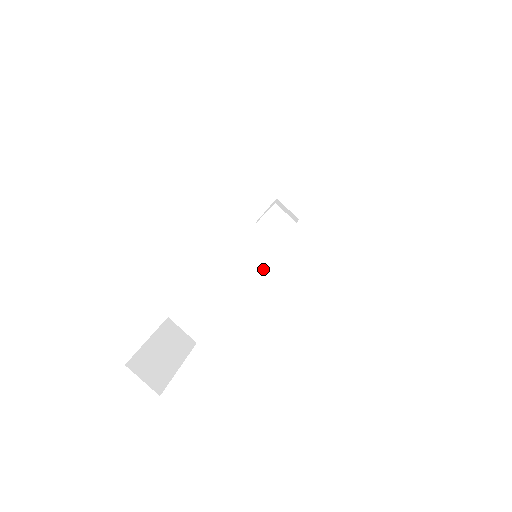
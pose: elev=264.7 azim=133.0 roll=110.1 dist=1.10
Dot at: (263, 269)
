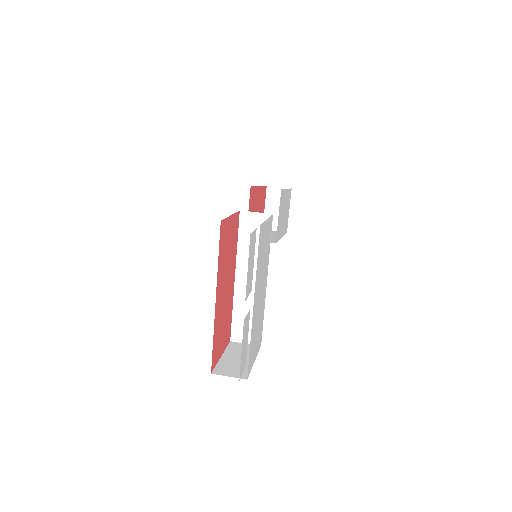
Dot at: occluded
